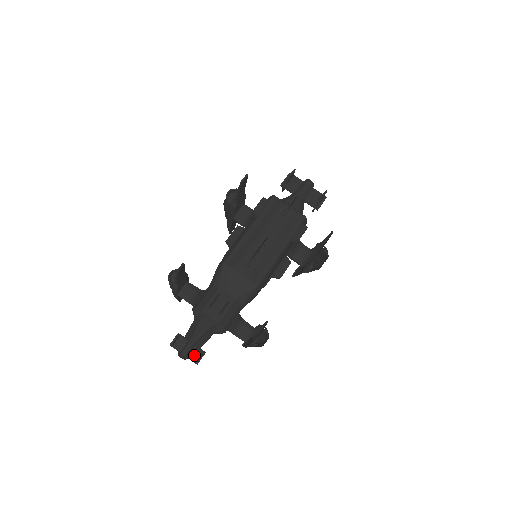
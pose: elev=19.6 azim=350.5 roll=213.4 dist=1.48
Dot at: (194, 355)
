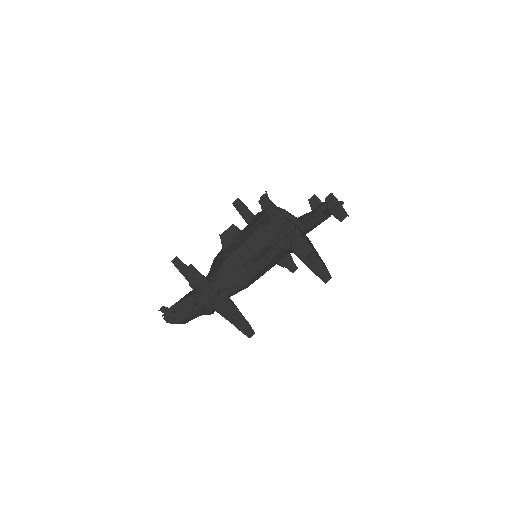
Dot at: (170, 316)
